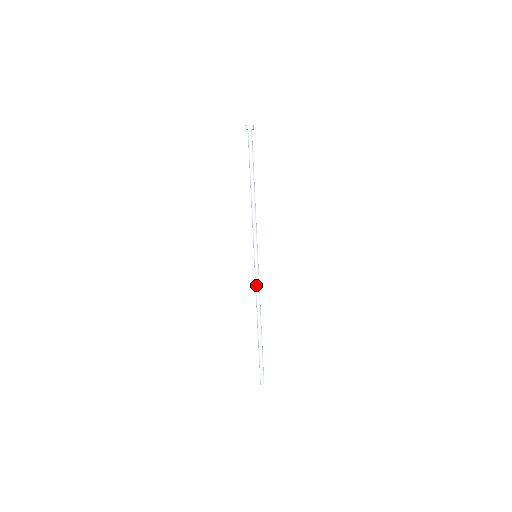
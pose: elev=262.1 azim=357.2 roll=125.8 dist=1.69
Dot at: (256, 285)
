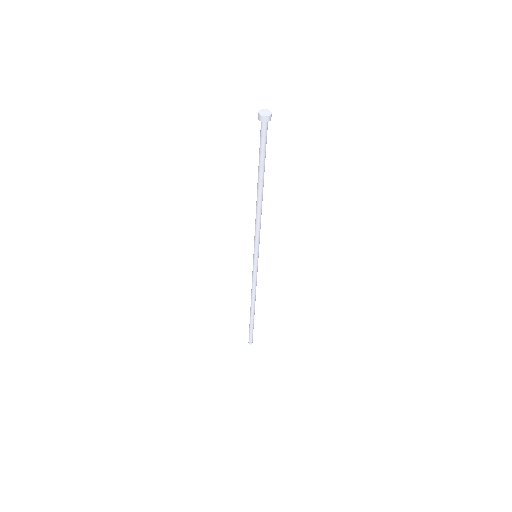
Dot at: (252, 279)
